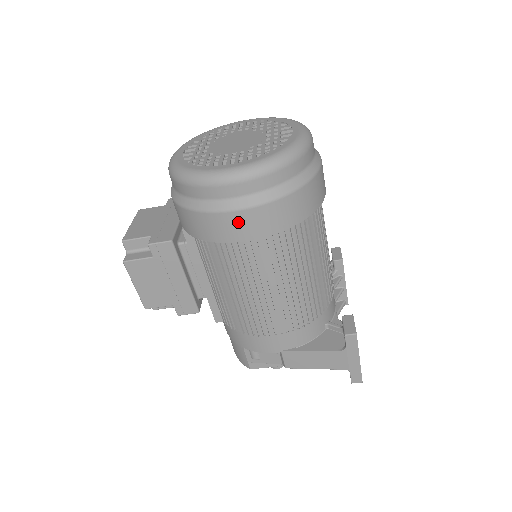
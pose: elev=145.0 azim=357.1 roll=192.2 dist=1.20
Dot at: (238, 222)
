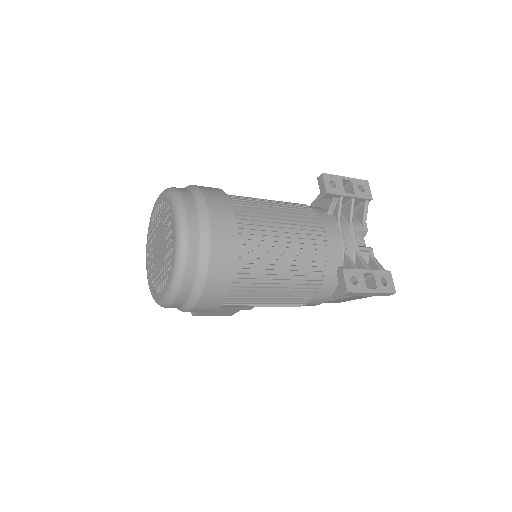
Dot at: (200, 311)
